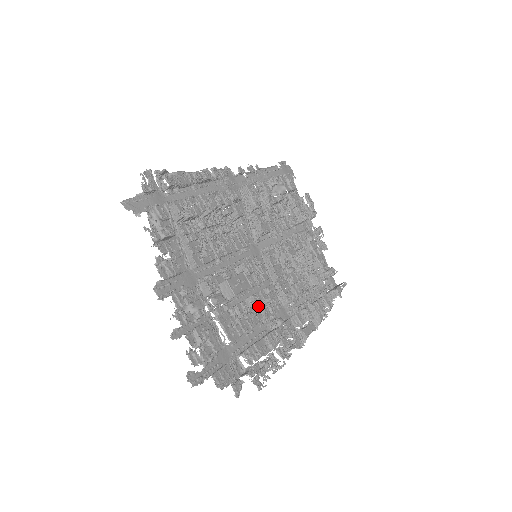
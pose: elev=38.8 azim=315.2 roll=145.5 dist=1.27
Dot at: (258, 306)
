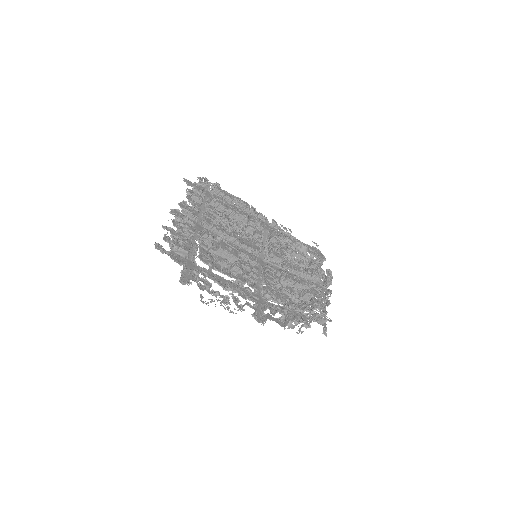
Dot at: occluded
